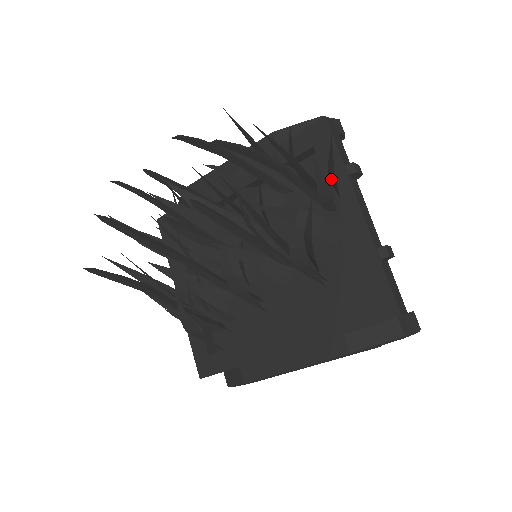
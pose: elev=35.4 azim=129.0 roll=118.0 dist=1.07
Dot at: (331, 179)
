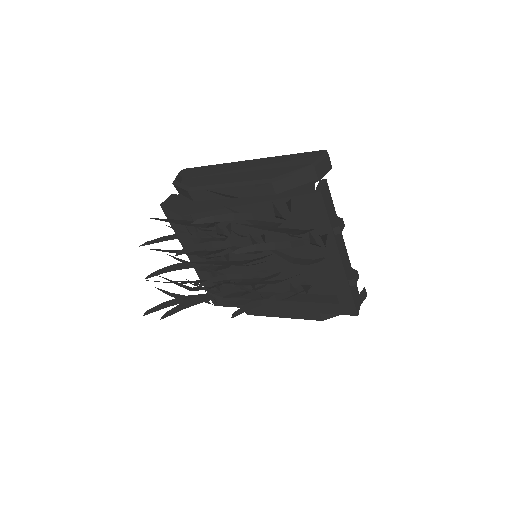
Dot at: occluded
